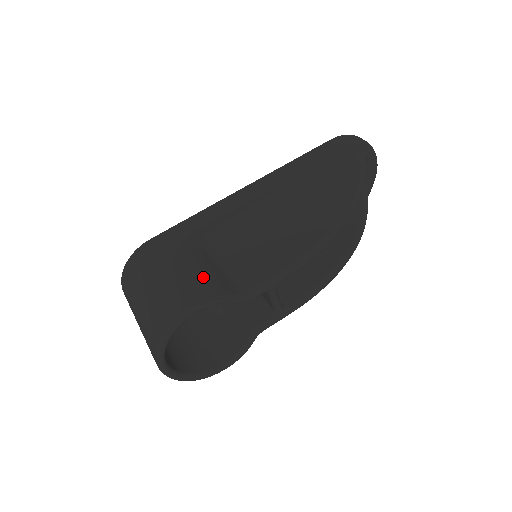
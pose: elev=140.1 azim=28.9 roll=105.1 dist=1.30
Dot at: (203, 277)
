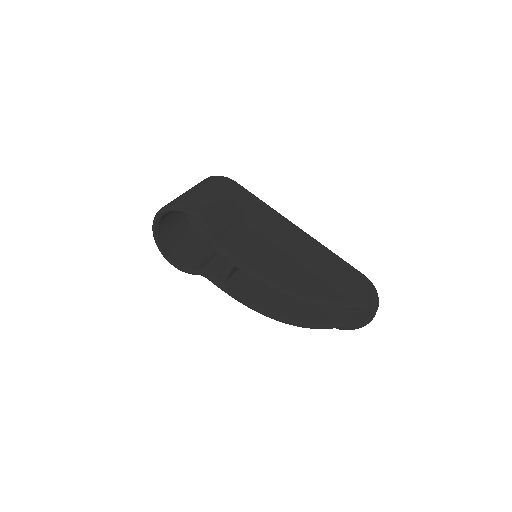
Dot at: (220, 217)
